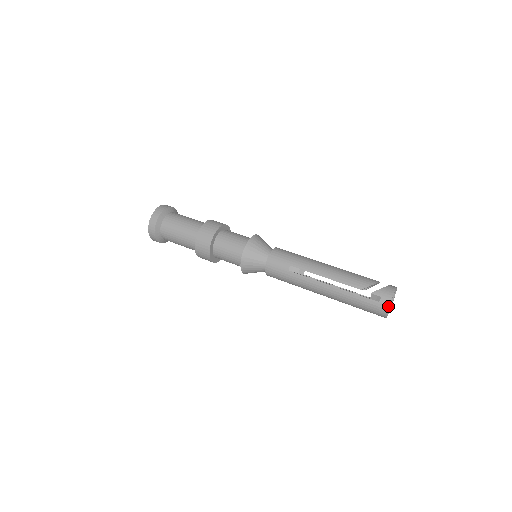
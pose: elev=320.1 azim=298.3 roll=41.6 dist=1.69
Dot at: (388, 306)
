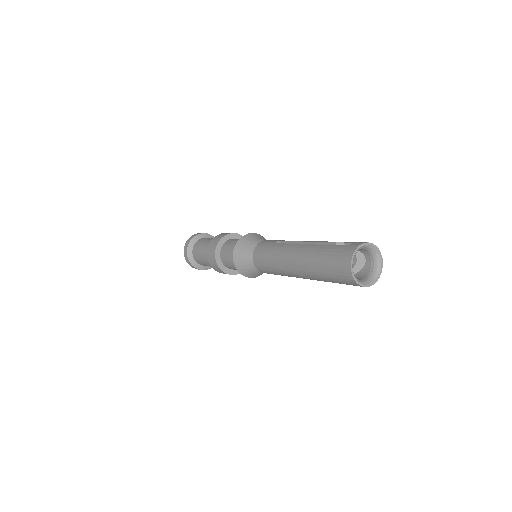
Dot at: (357, 246)
